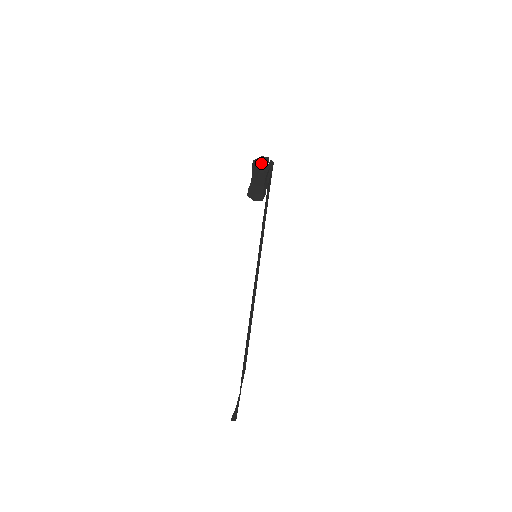
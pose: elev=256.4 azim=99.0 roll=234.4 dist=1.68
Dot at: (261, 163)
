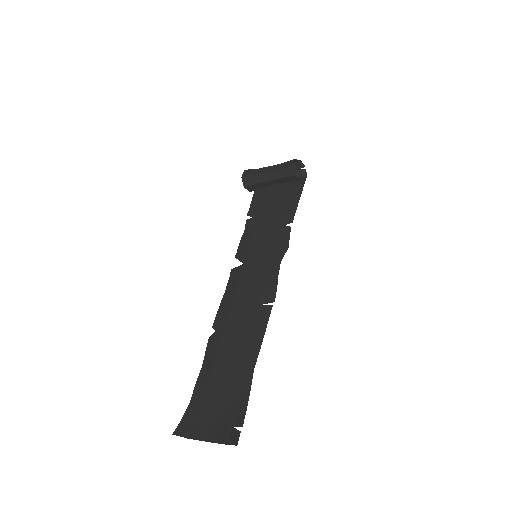
Dot at: (297, 166)
